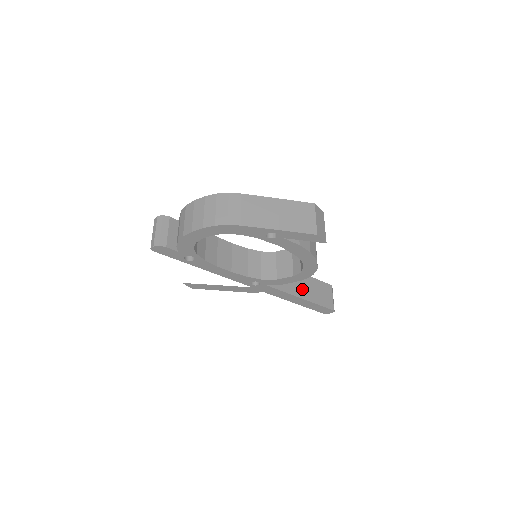
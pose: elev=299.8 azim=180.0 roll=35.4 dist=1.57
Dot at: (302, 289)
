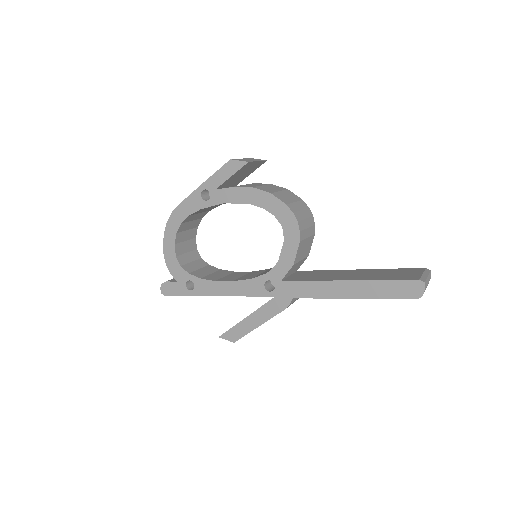
Dot at: (350, 276)
